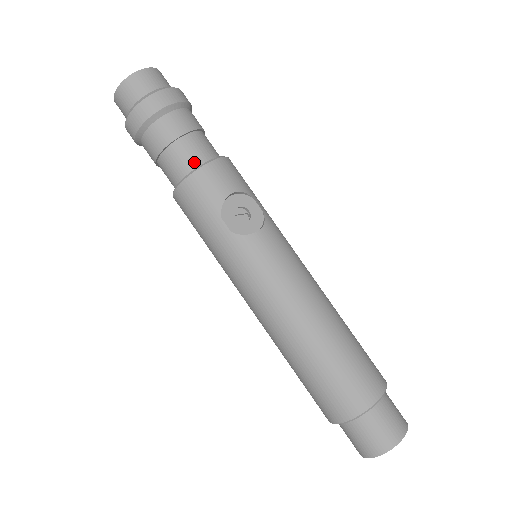
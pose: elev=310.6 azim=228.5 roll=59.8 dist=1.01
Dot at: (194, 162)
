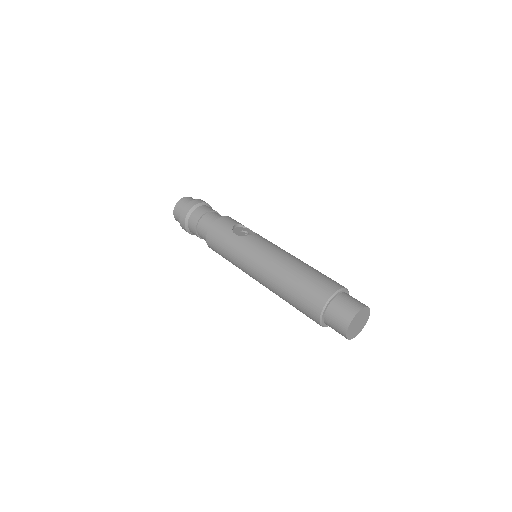
Dot at: occluded
